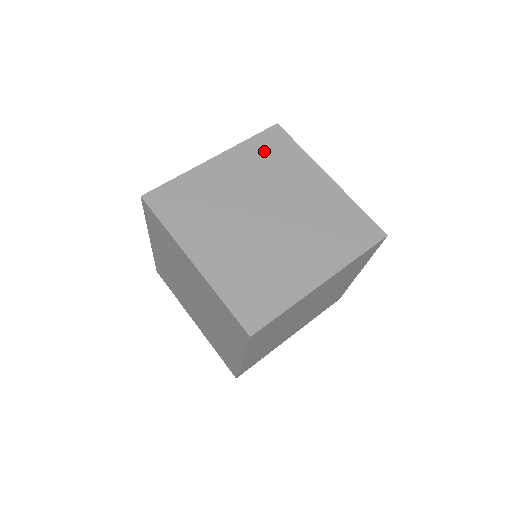
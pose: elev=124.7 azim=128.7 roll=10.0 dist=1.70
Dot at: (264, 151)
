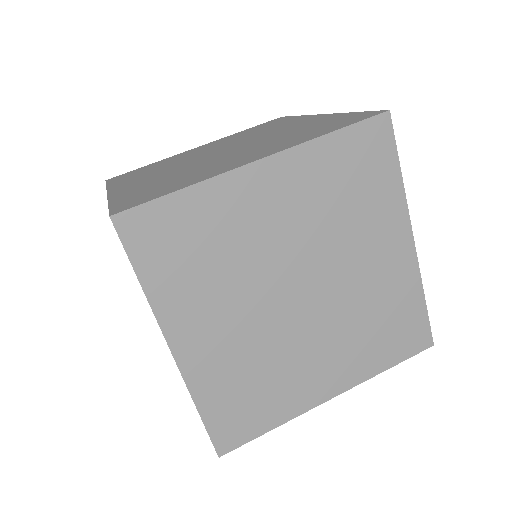
Dot at: (254, 129)
